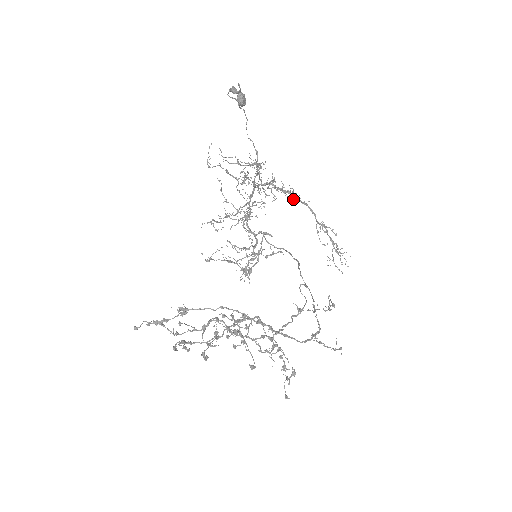
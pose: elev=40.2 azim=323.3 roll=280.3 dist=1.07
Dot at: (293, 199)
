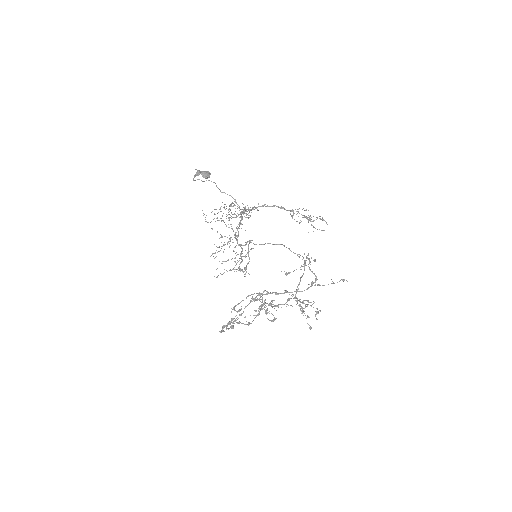
Dot at: occluded
